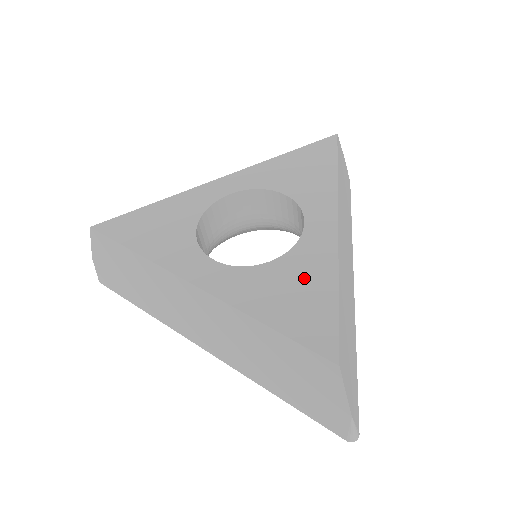
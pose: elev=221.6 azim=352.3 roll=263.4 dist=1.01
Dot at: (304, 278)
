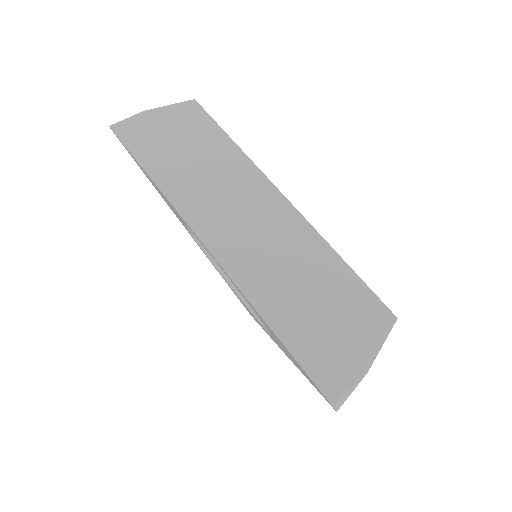
Dot at: occluded
